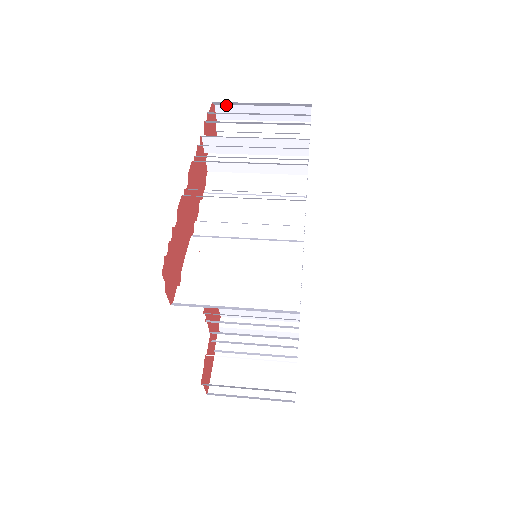
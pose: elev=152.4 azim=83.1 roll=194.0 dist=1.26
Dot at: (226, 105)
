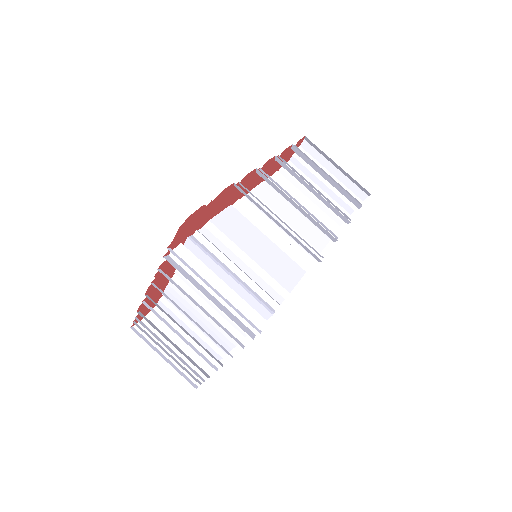
Dot at: occluded
